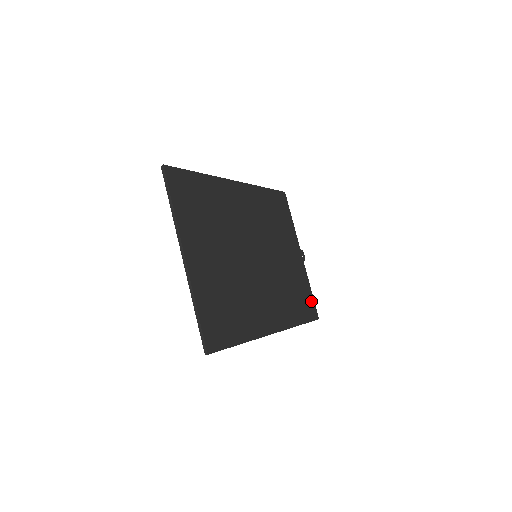
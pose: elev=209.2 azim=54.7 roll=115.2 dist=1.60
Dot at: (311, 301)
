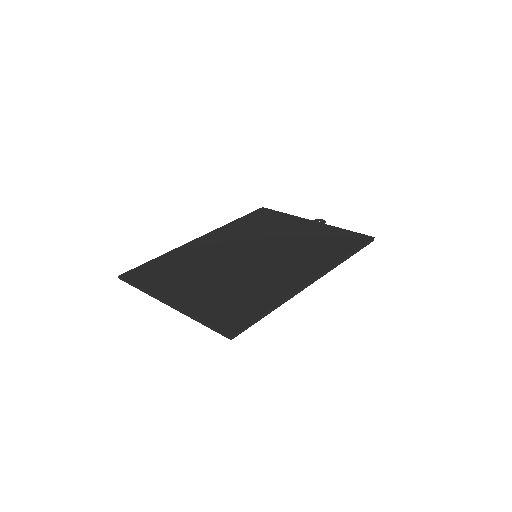
Dot at: (352, 235)
